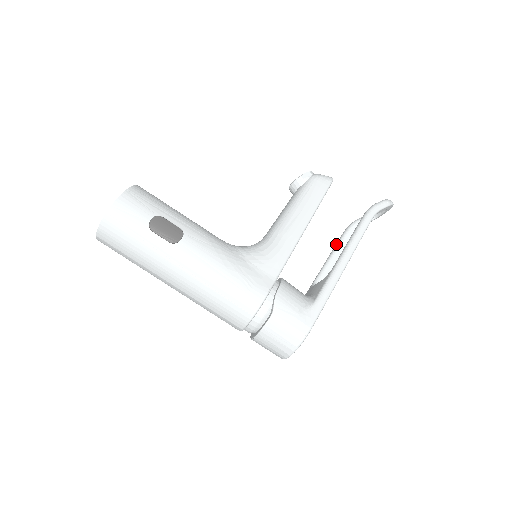
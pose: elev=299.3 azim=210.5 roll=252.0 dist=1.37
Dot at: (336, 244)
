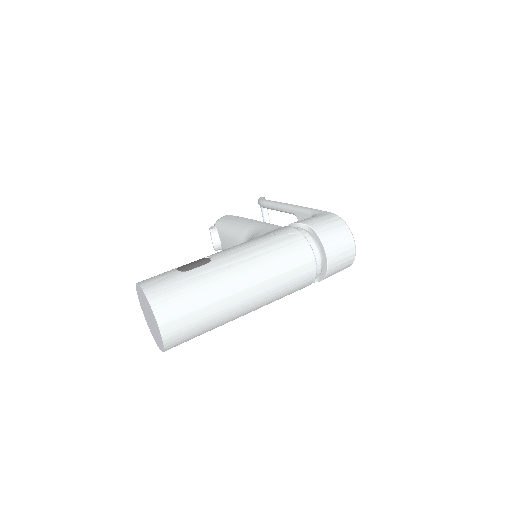
Dot at: occluded
